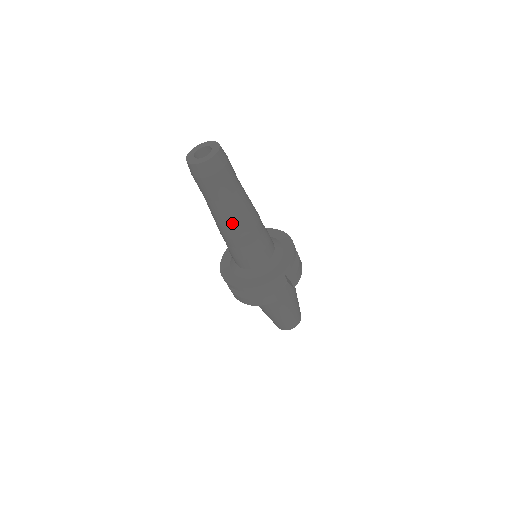
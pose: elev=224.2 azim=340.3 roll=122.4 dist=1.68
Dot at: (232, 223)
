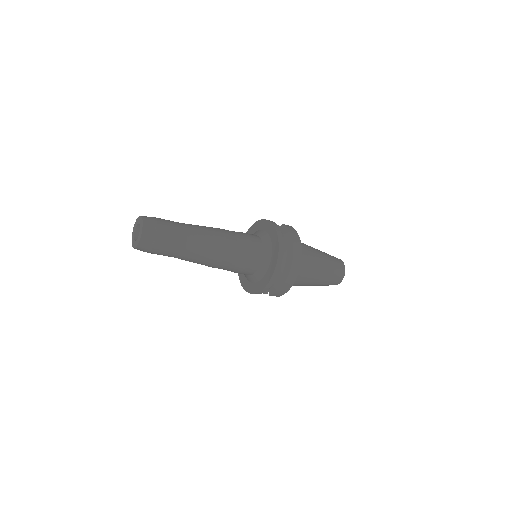
Dot at: occluded
